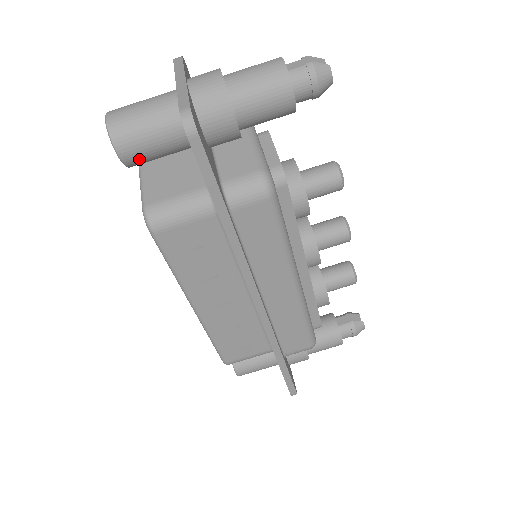
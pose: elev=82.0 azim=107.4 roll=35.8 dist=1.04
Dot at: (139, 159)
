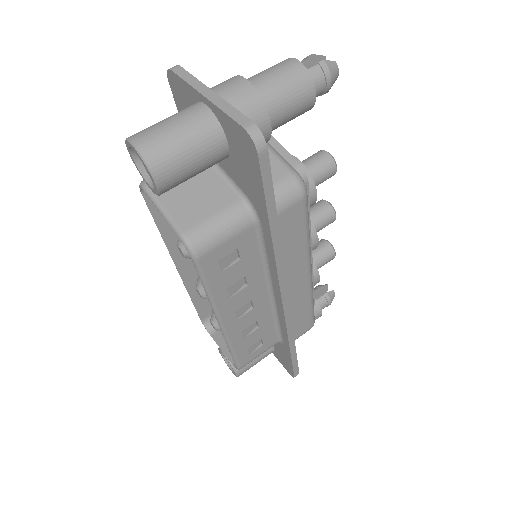
Dot at: (175, 184)
